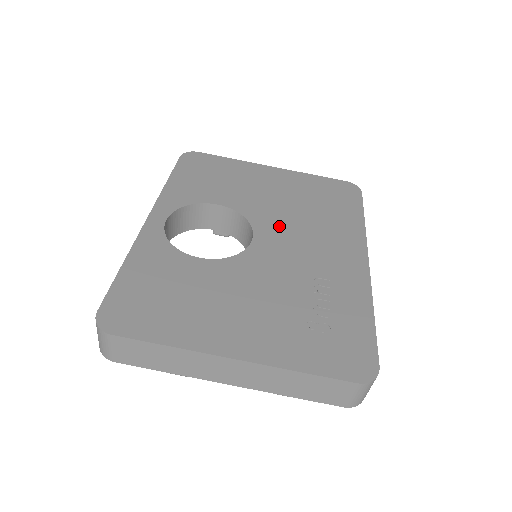
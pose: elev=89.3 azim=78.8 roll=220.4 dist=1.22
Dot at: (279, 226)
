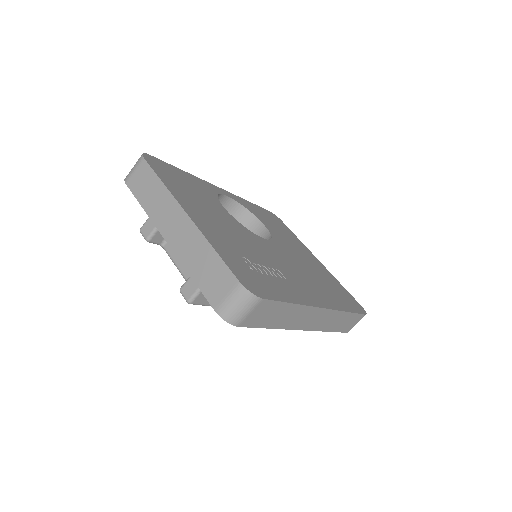
Dot at: (287, 255)
